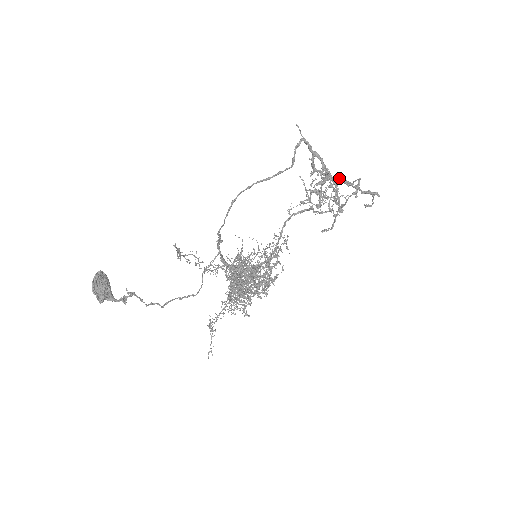
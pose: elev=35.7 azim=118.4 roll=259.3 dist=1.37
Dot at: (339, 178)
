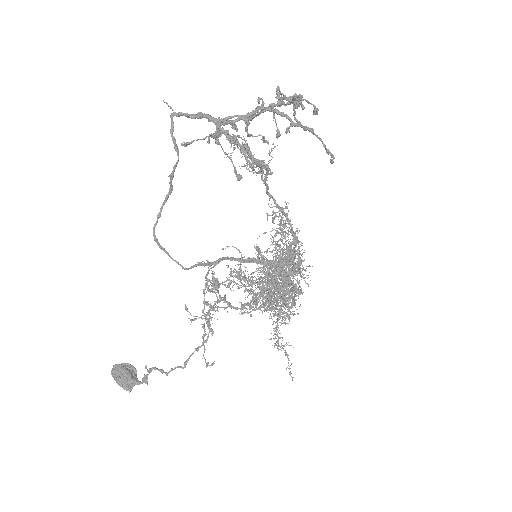
Dot at: (211, 137)
